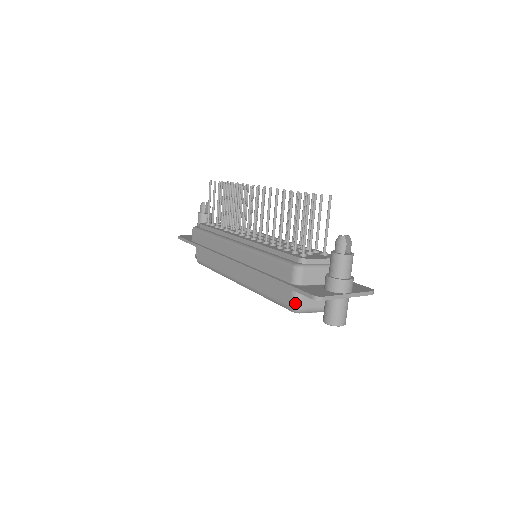
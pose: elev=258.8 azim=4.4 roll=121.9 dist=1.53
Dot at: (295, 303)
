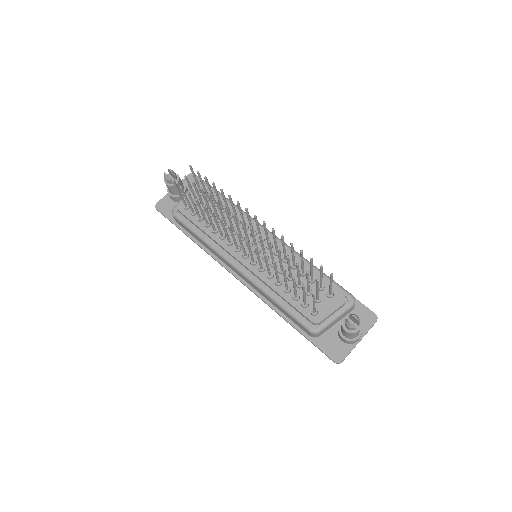
Dot at: occluded
